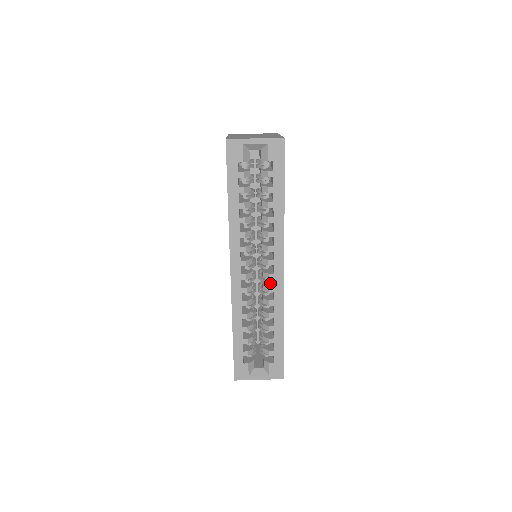
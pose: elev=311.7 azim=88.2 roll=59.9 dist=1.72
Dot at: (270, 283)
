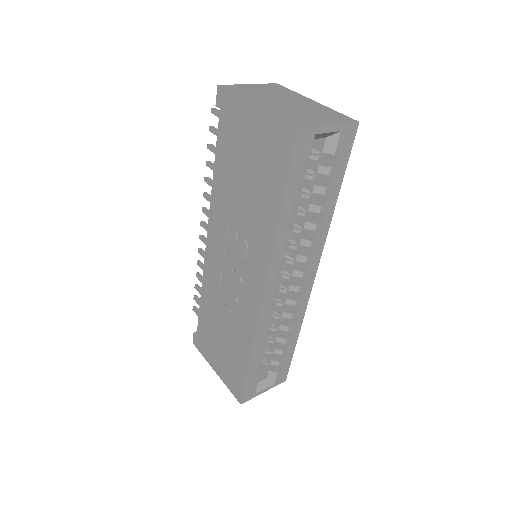
Dot at: (290, 292)
